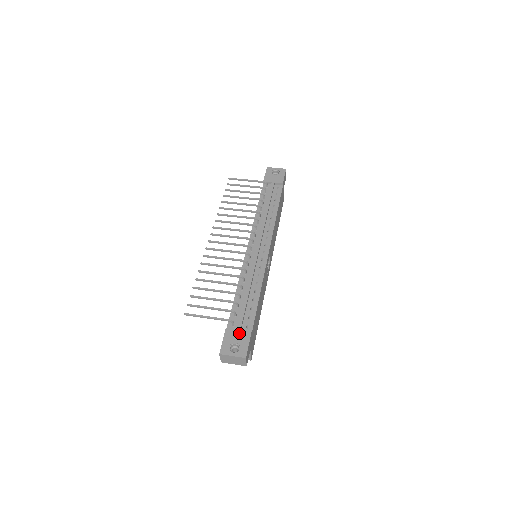
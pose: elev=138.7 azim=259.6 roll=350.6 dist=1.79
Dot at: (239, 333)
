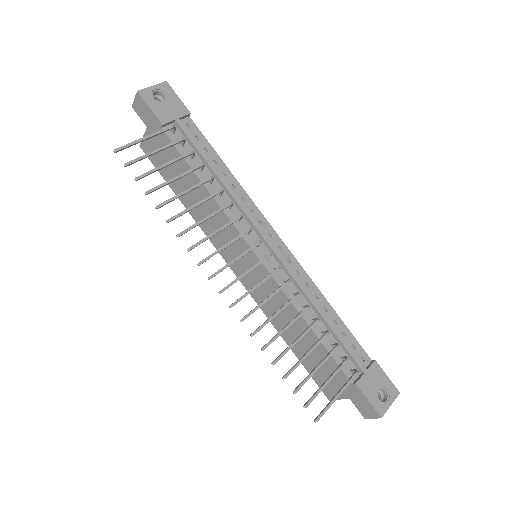
Dot at: (370, 375)
